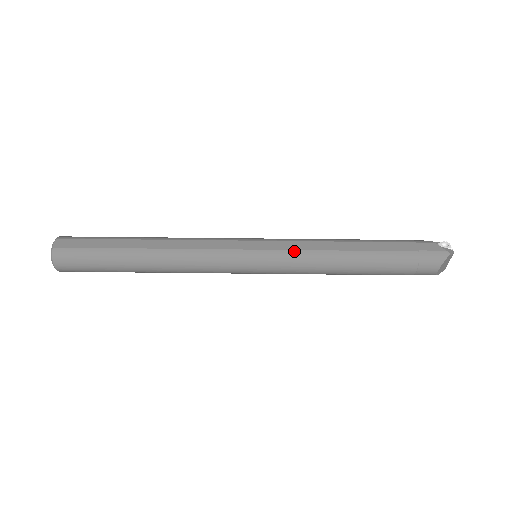
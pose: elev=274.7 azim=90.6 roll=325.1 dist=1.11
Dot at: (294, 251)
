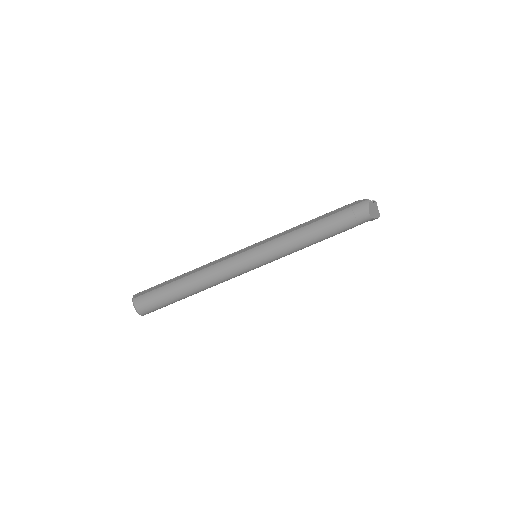
Dot at: (275, 239)
